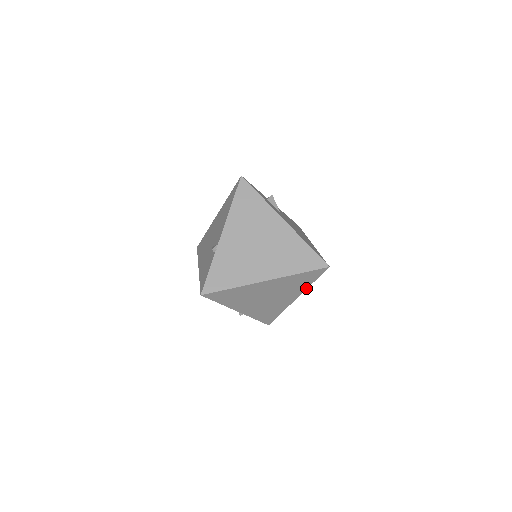
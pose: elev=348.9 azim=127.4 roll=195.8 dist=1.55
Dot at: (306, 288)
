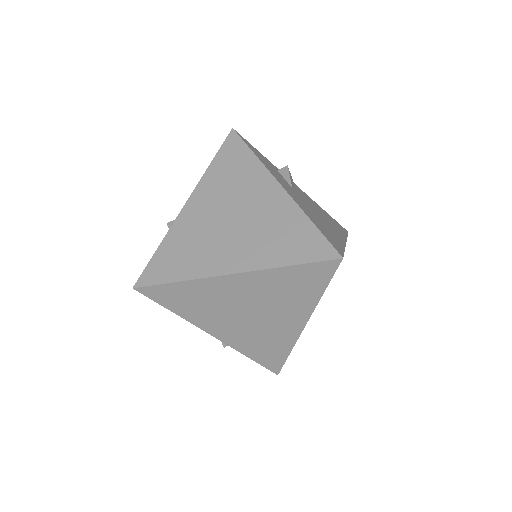
Dot at: (315, 304)
